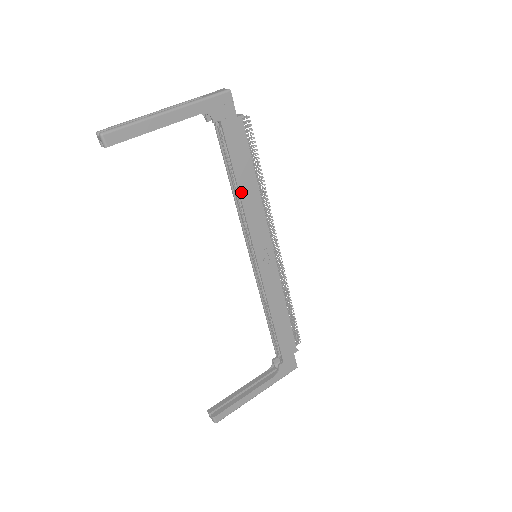
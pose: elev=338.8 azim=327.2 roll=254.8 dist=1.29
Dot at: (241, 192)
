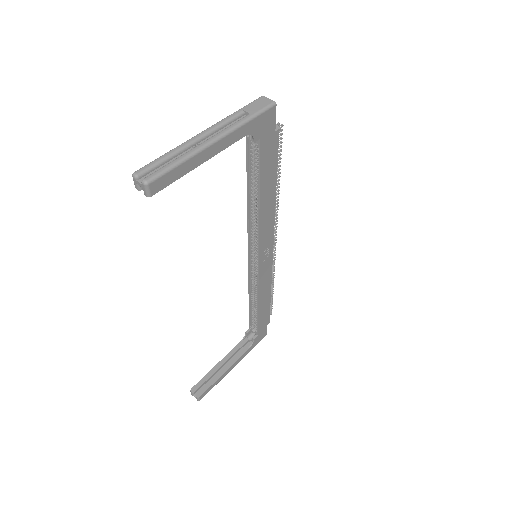
Dot at: (261, 205)
